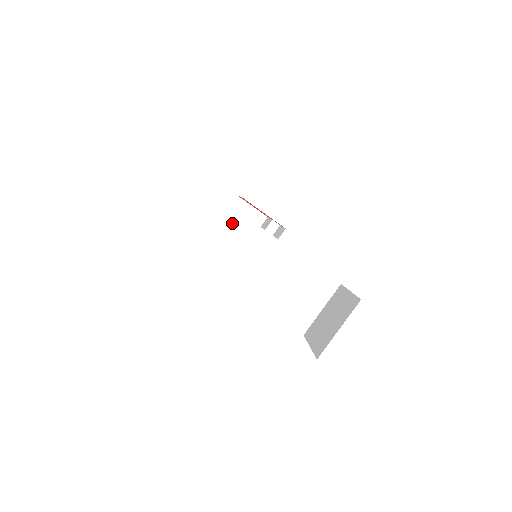
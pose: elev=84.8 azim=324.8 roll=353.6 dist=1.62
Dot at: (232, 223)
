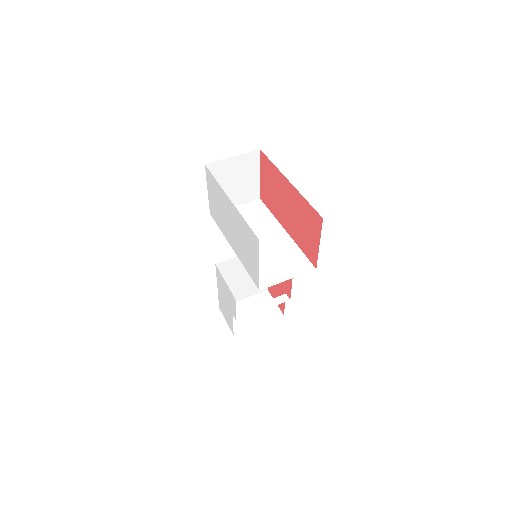
Dot at: (252, 203)
